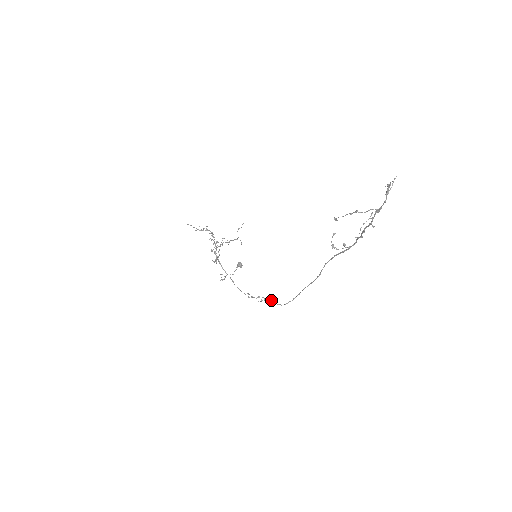
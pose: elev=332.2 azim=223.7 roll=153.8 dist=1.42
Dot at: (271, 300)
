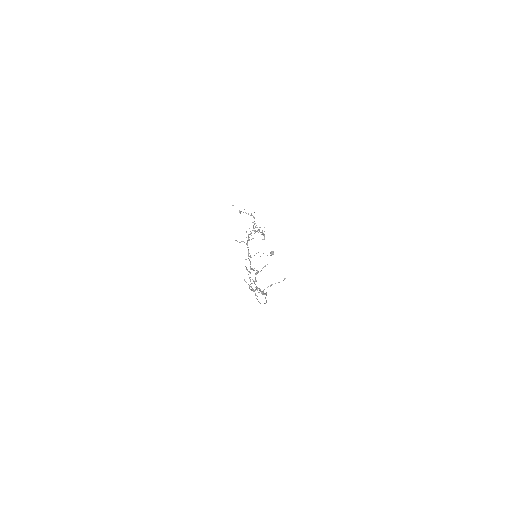
Dot at: (255, 294)
